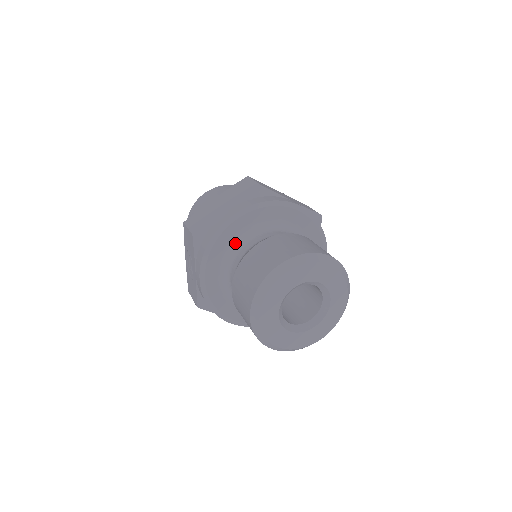
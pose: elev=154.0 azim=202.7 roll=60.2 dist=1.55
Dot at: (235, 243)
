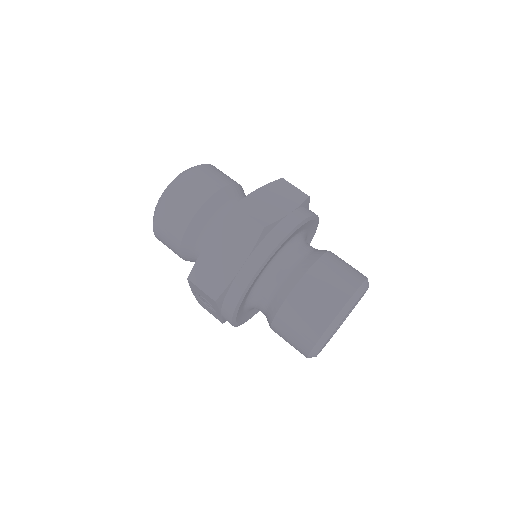
Dot at: (256, 286)
